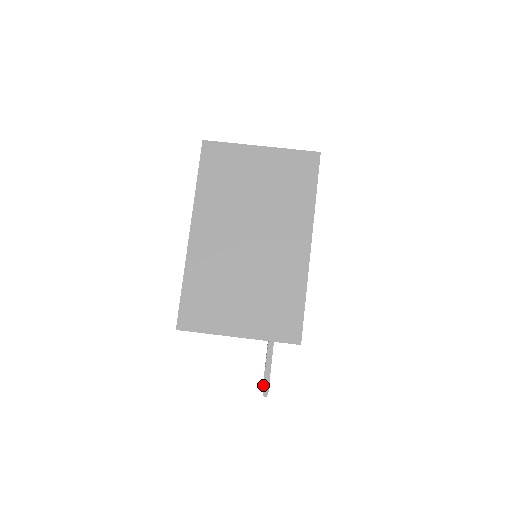
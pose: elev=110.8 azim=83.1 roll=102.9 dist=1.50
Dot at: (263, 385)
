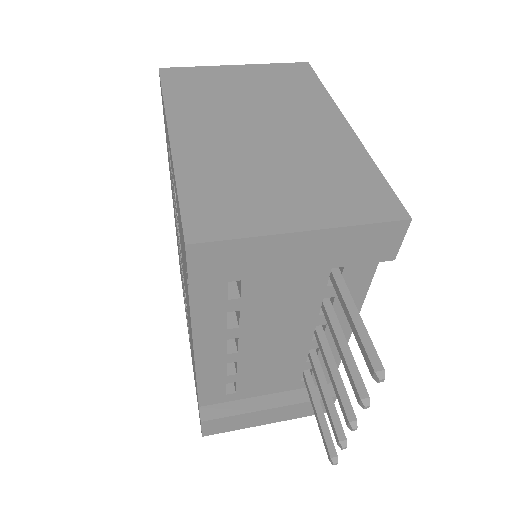
Dot at: (358, 395)
